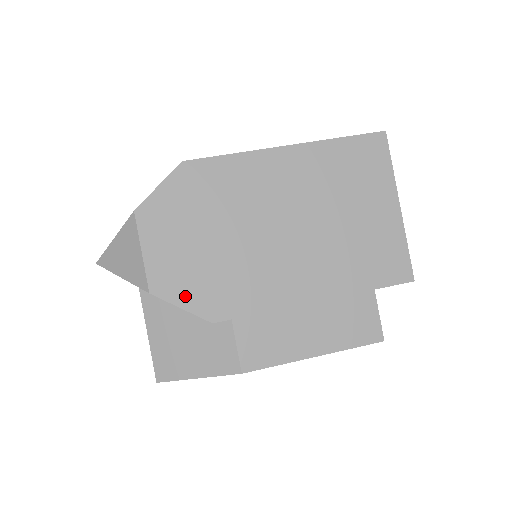
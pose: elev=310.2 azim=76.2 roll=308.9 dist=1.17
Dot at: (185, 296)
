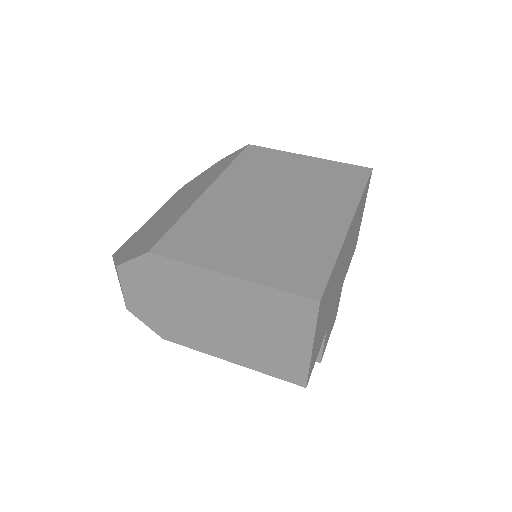
Dot at: (147, 320)
